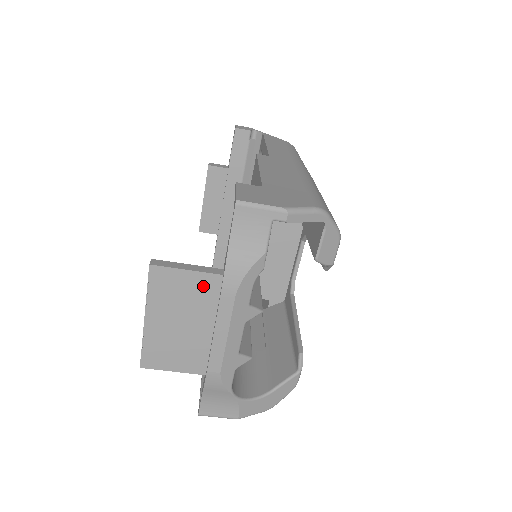
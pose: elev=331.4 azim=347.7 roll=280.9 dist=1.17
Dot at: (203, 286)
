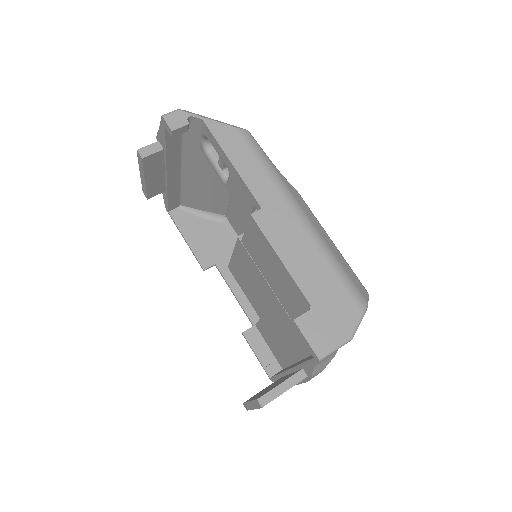
Dot at: occluded
